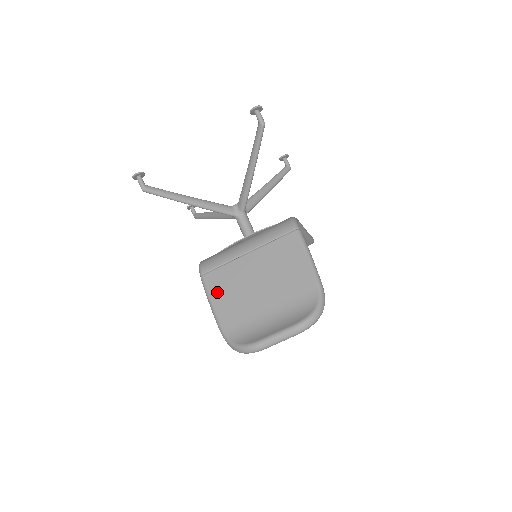
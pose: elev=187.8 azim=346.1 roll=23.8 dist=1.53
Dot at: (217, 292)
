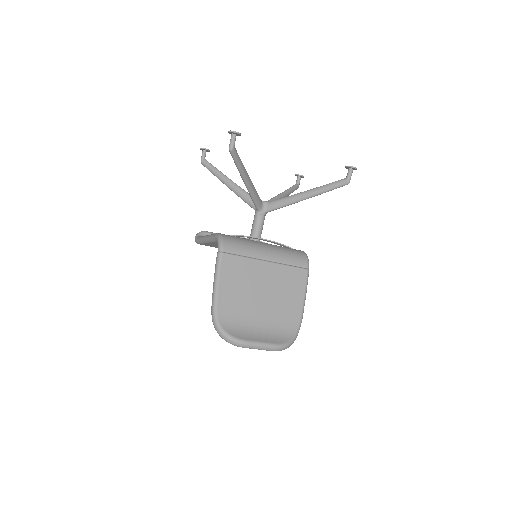
Dot at: (228, 276)
